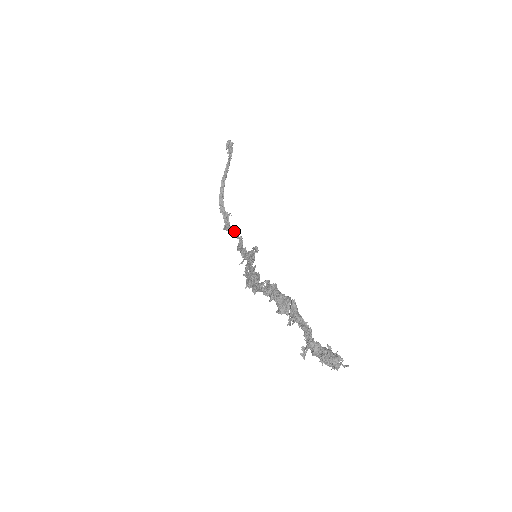
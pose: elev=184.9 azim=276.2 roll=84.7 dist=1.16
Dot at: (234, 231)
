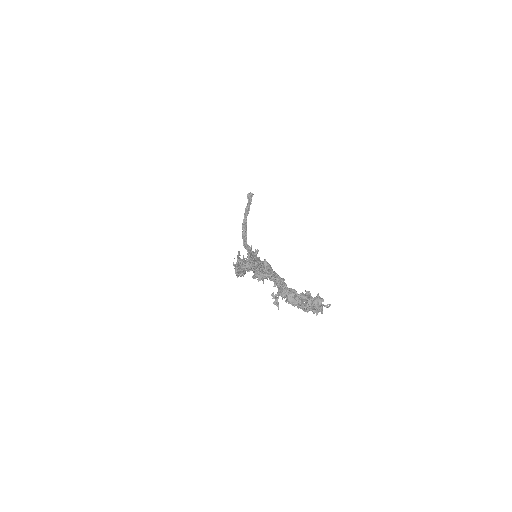
Dot at: occluded
